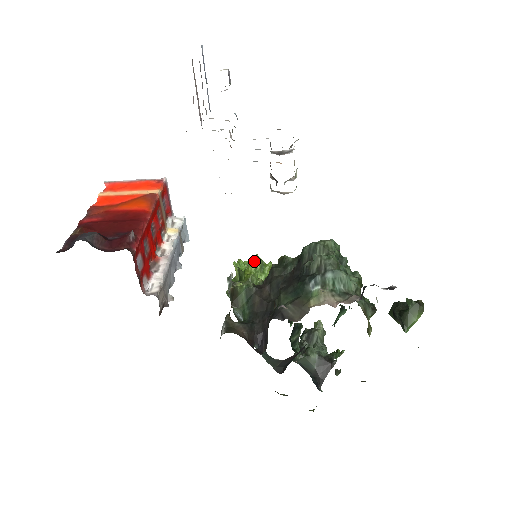
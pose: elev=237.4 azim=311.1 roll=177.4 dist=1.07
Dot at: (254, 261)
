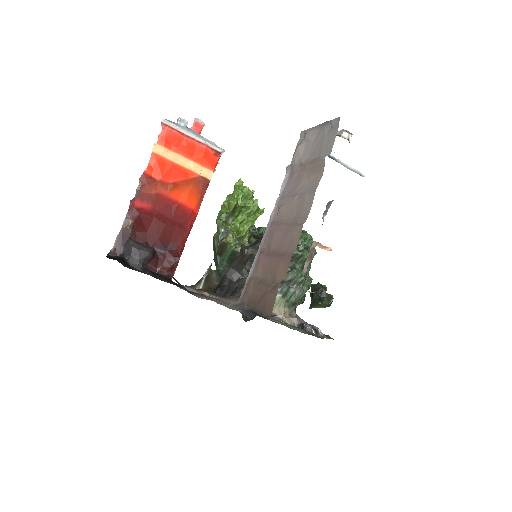
Dot at: (252, 207)
